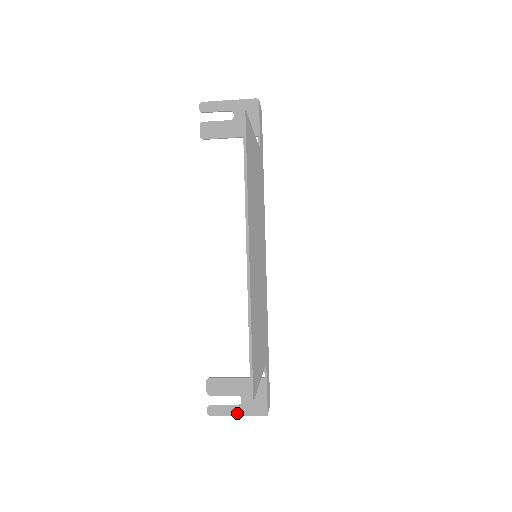
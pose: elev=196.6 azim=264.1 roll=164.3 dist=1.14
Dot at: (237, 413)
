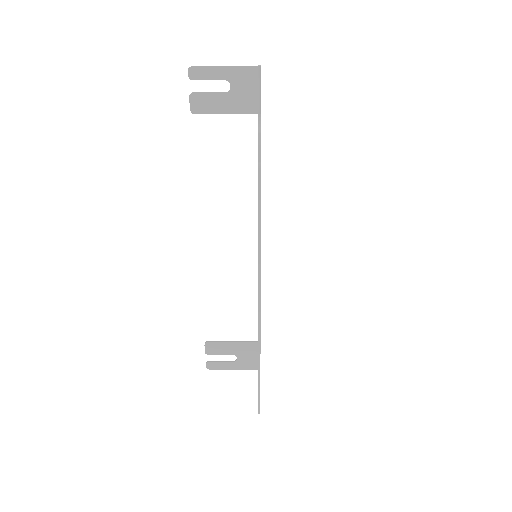
Dot at: (233, 367)
